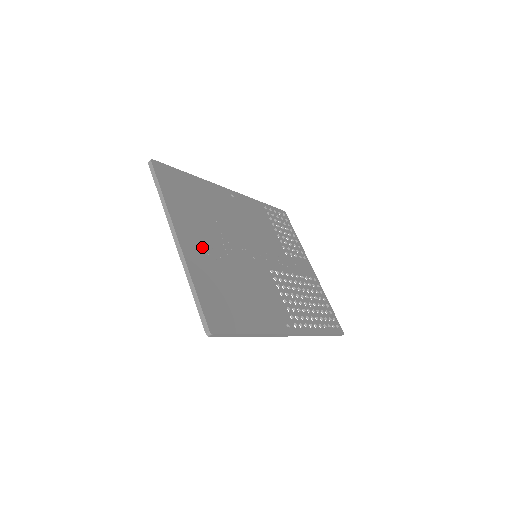
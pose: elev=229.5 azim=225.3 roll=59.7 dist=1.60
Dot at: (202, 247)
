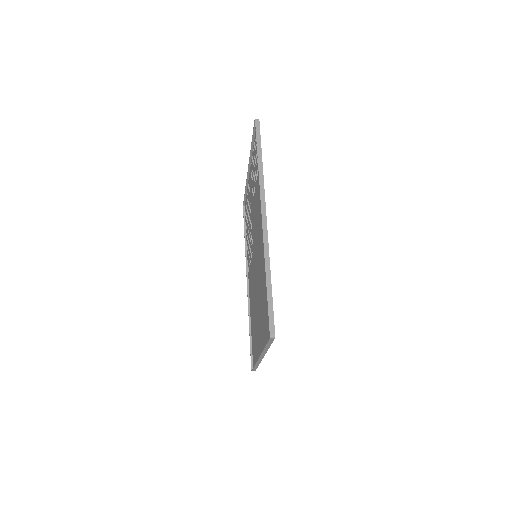
Dot at: occluded
